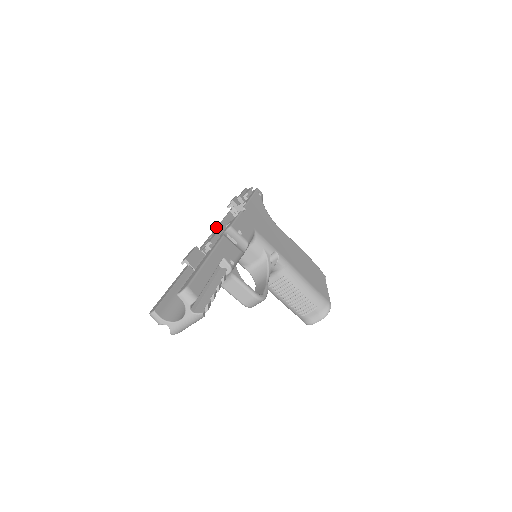
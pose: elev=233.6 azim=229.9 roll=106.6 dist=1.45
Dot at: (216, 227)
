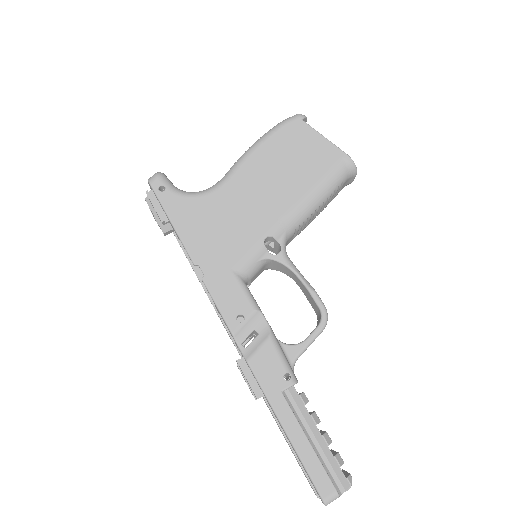
Dot at: occluded
